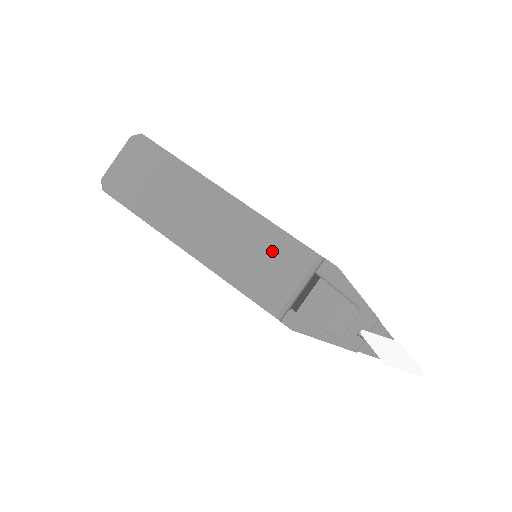
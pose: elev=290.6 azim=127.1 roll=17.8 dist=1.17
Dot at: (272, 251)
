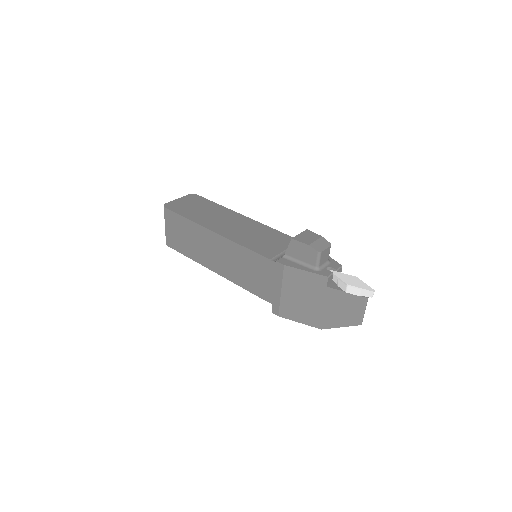
Dot at: (272, 237)
